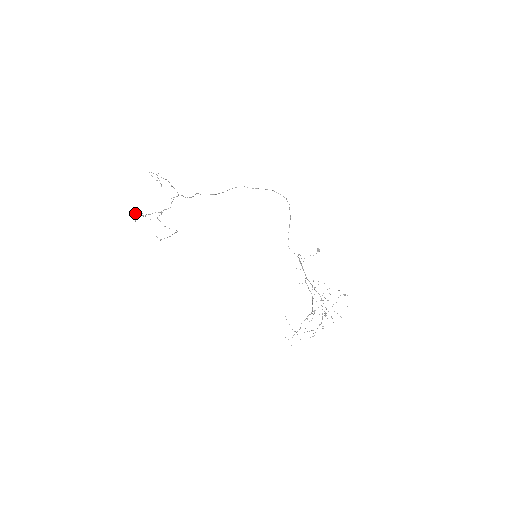
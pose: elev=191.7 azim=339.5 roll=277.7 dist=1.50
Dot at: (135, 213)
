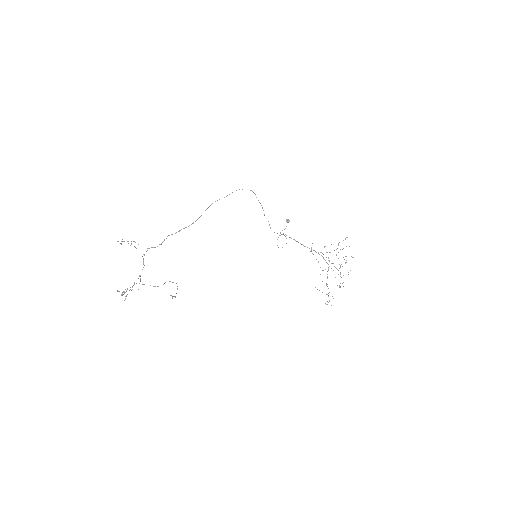
Dot at: occluded
